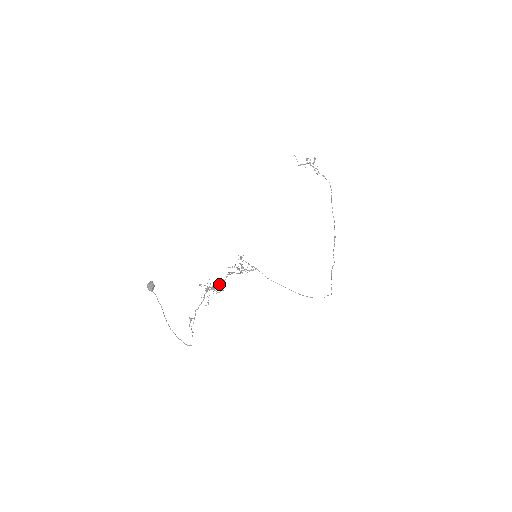
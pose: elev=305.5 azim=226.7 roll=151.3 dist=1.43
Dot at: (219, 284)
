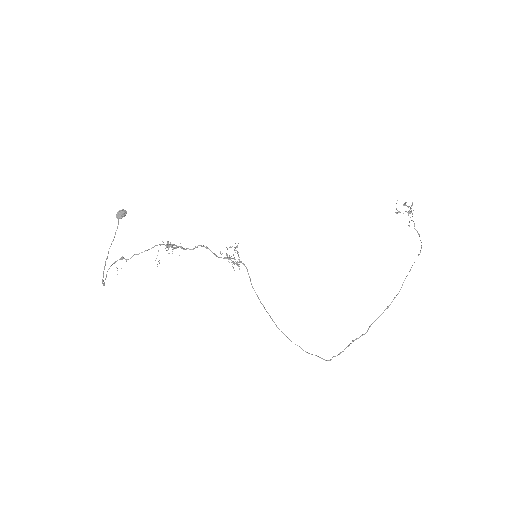
Dot at: (181, 247)
